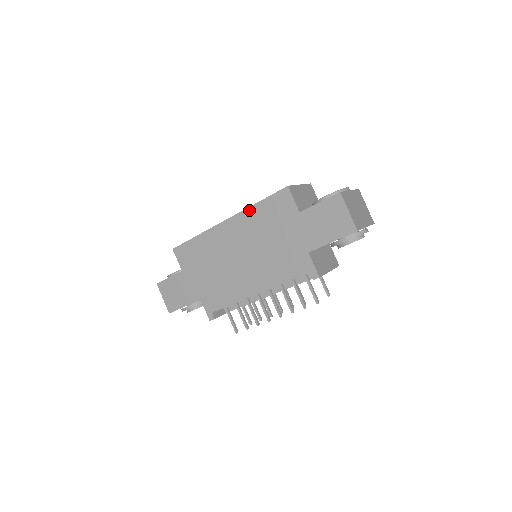
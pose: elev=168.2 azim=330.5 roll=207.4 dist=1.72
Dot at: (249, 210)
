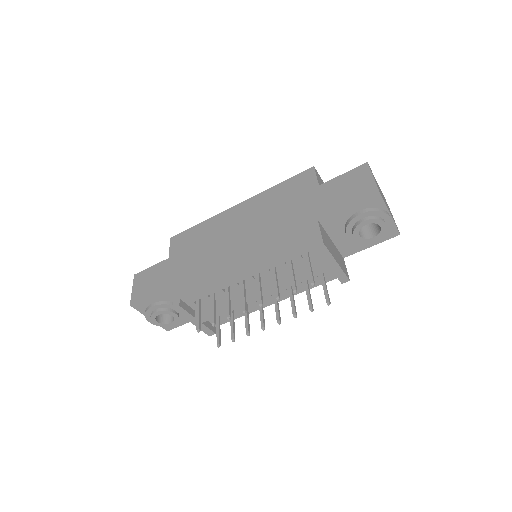
Dot at: (266, 192)
